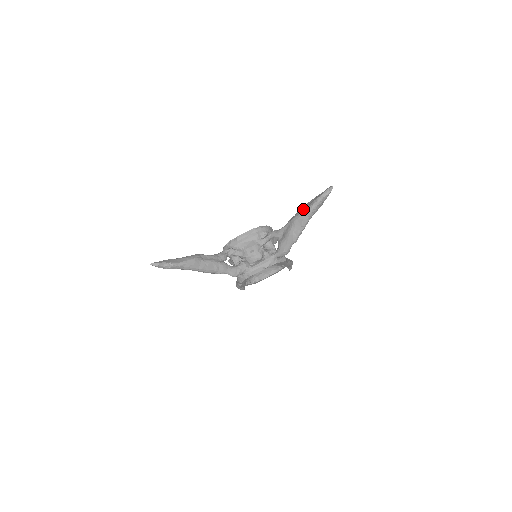
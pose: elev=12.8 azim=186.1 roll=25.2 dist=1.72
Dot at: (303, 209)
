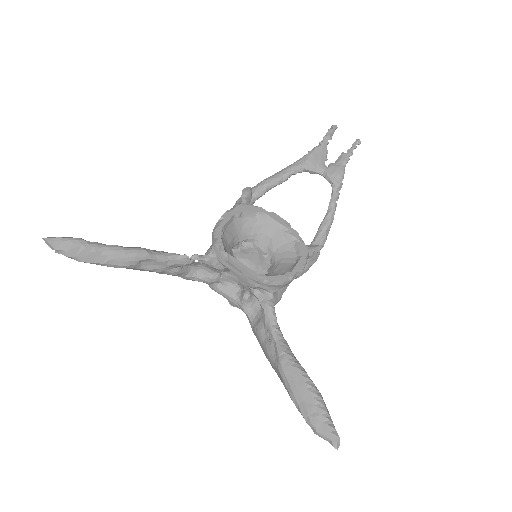
Dot at: (296, 388)
